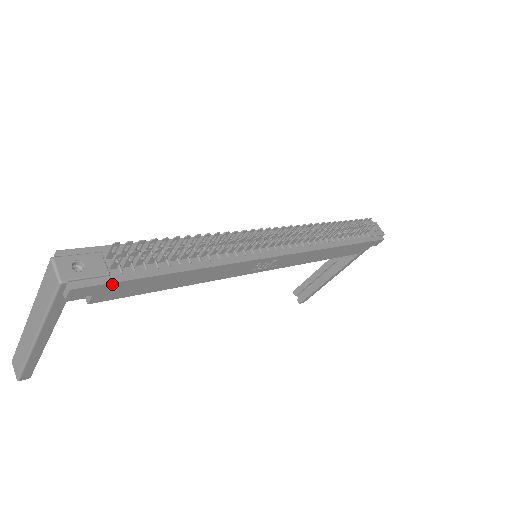
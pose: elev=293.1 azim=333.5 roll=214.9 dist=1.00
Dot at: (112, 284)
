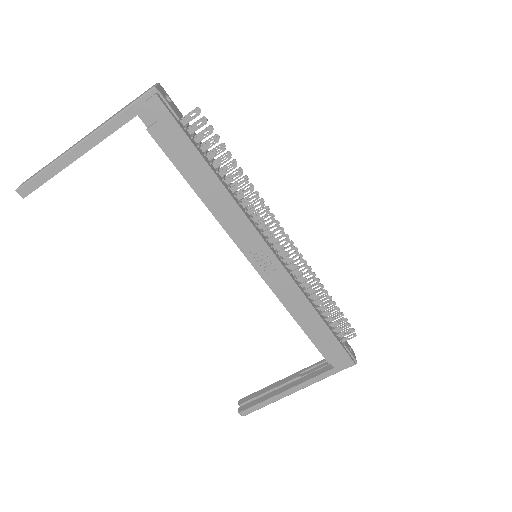
Dot at: (176, 124)
